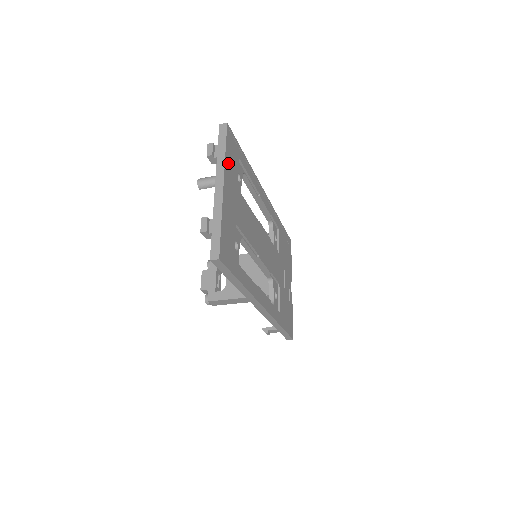
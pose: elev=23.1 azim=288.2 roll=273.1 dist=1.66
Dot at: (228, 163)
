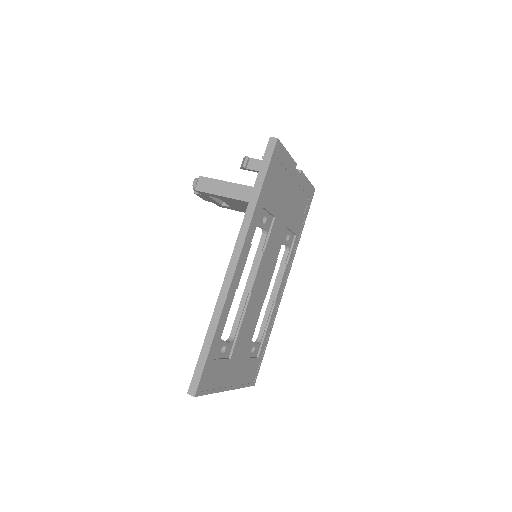
Dot at: (218, 384)
